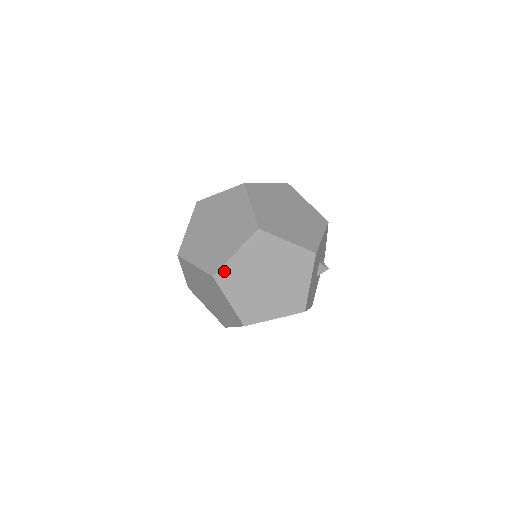
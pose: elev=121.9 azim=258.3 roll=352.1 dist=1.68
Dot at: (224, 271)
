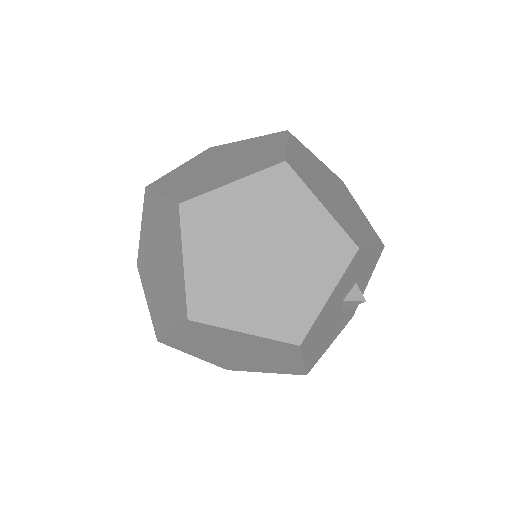
Dot at: (168, 340)
